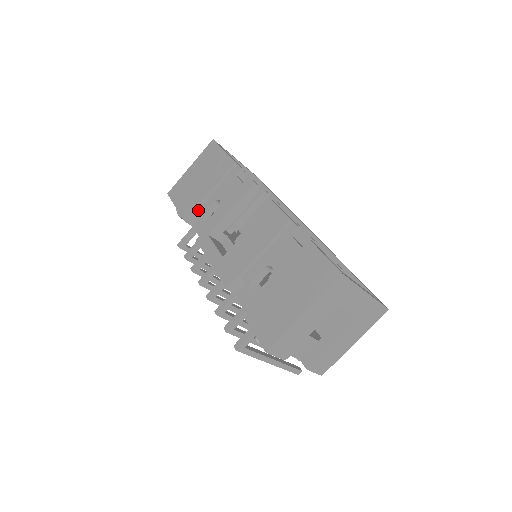
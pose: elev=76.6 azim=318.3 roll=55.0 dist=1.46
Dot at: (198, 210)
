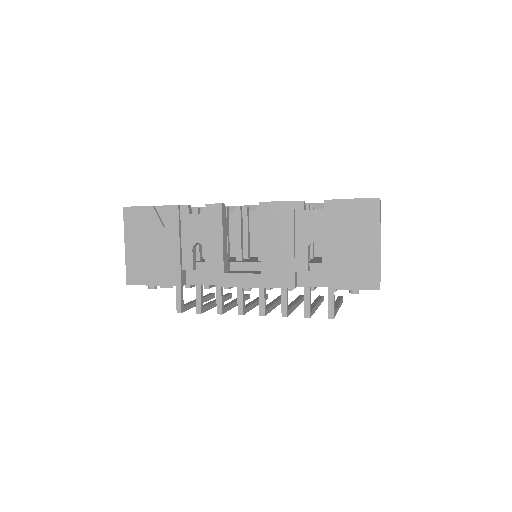
Dot at: (183, 268)
